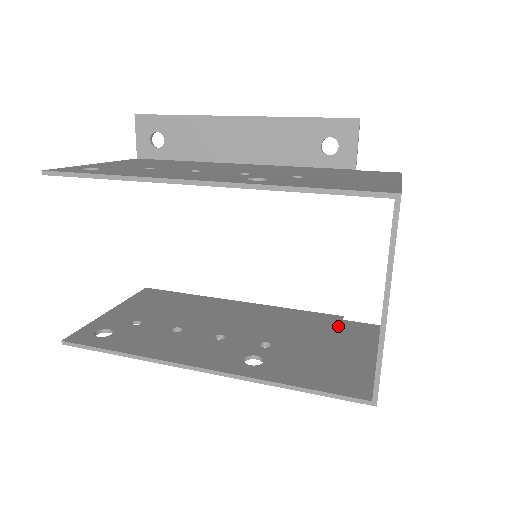
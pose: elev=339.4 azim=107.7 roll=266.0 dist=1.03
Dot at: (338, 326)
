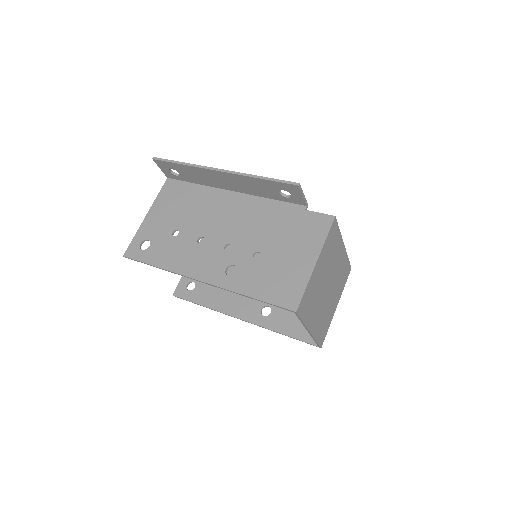
Dot at: occluded
